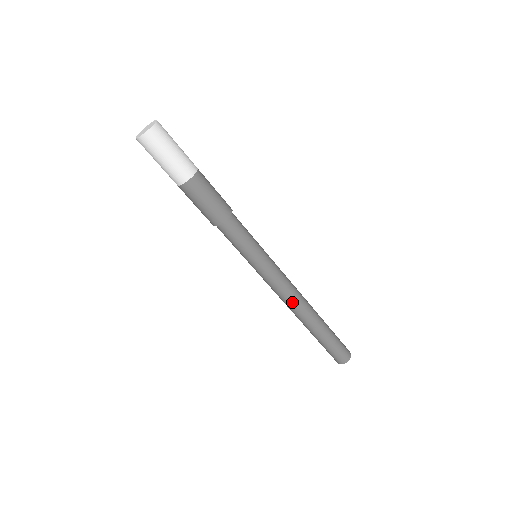
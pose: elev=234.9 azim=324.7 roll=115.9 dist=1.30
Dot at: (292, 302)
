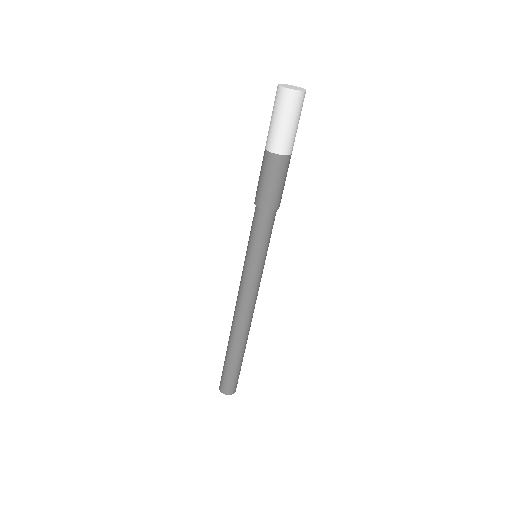
Dot at: (252, 313)
